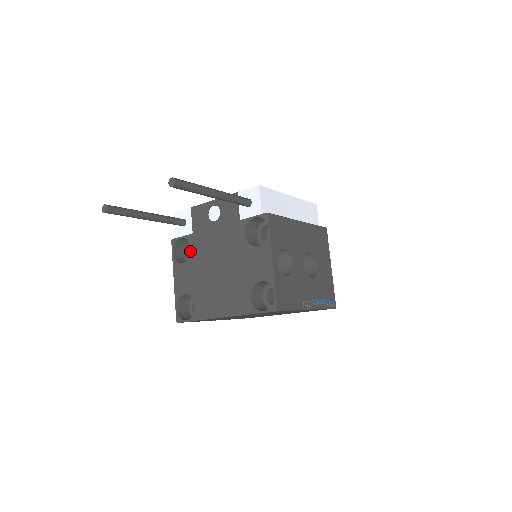
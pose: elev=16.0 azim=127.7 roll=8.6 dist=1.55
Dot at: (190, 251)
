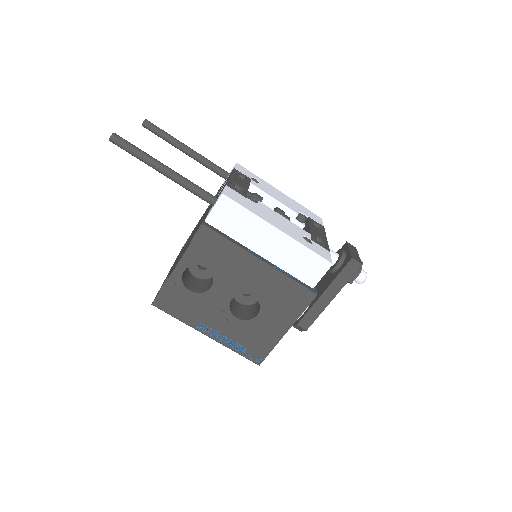
Dot at: occluded
